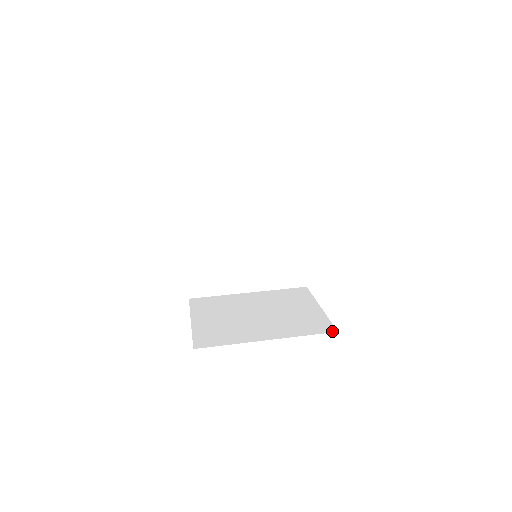
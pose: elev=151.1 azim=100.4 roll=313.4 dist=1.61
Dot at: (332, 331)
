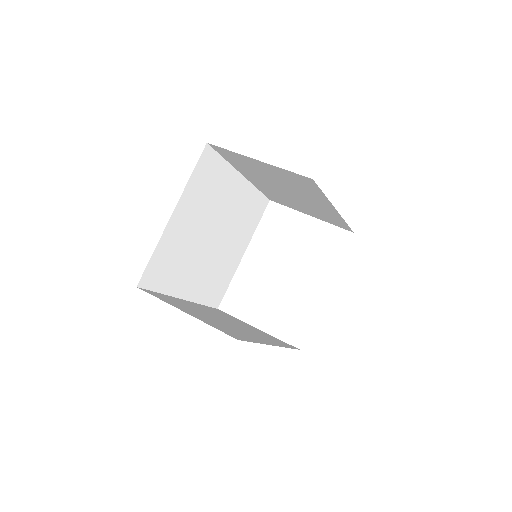
Dot at: (297, 348)
